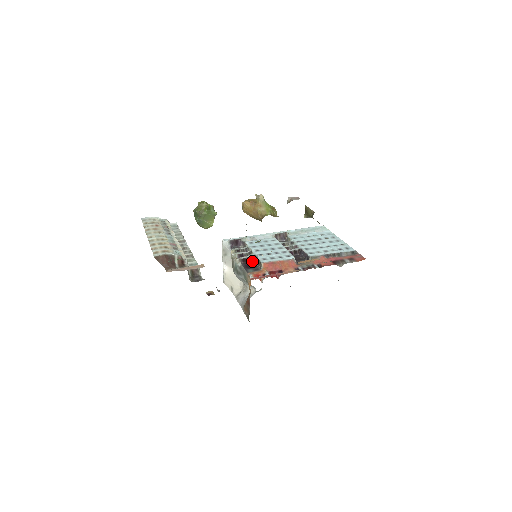
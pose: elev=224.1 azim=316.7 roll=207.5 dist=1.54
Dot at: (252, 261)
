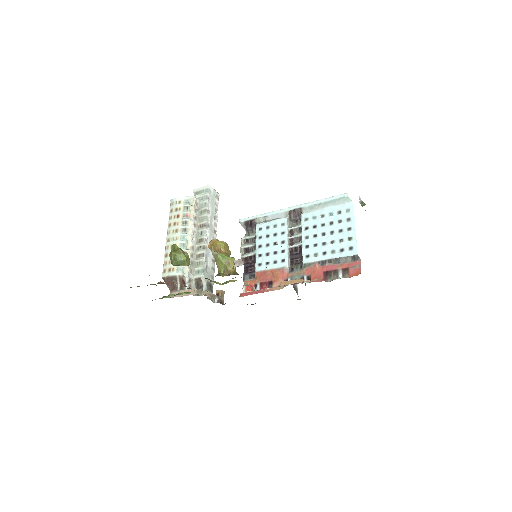
Dot at: (253, 261)
